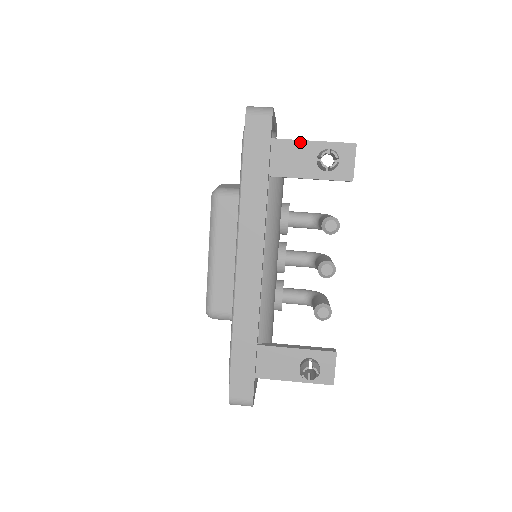
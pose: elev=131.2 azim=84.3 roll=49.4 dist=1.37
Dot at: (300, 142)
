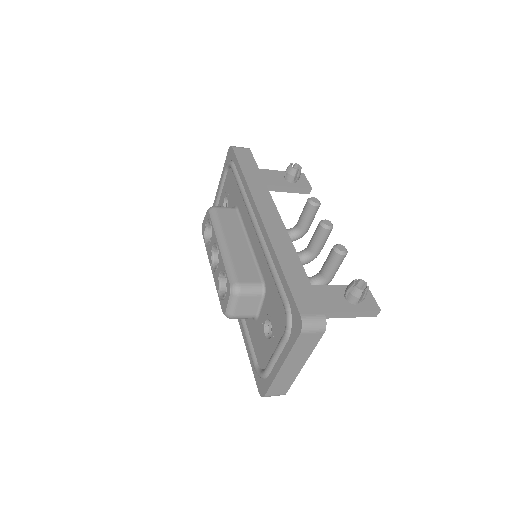
Dot at: (269, 170)
